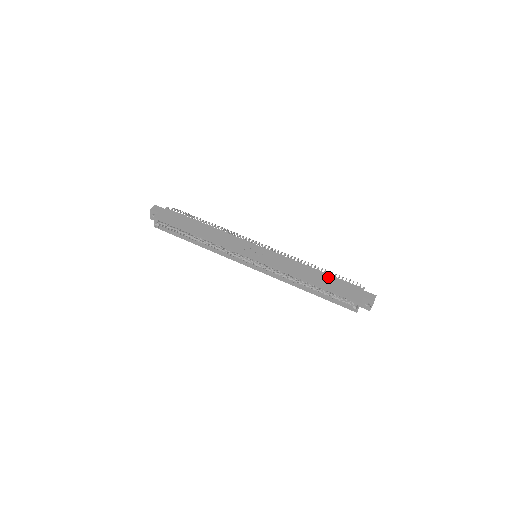
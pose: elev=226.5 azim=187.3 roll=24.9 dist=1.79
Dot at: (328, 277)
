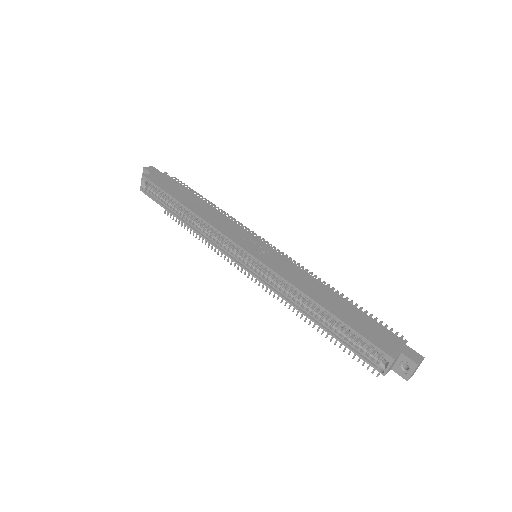
Dot at: (352, 308)
